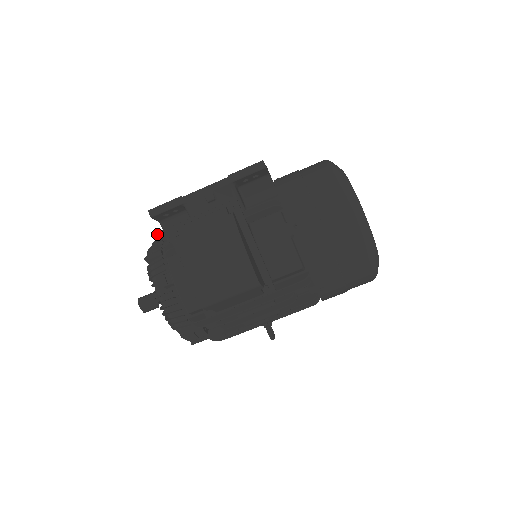
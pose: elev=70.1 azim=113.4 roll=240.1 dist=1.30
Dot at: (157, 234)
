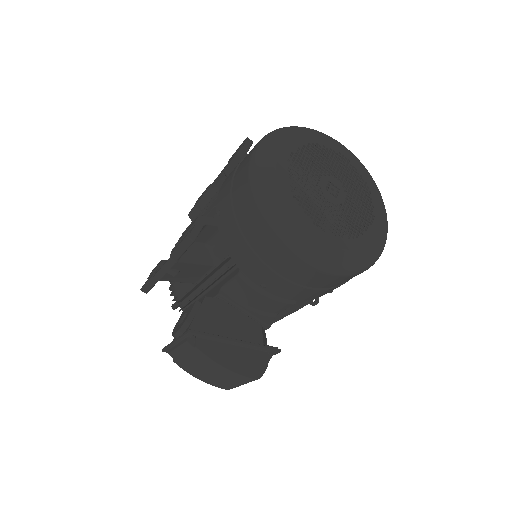
Dot at: occluded
